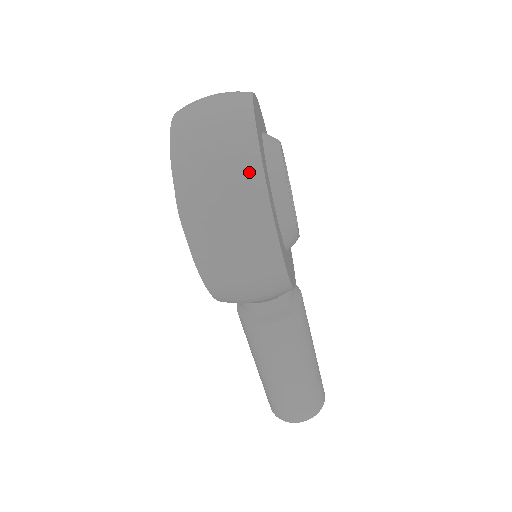
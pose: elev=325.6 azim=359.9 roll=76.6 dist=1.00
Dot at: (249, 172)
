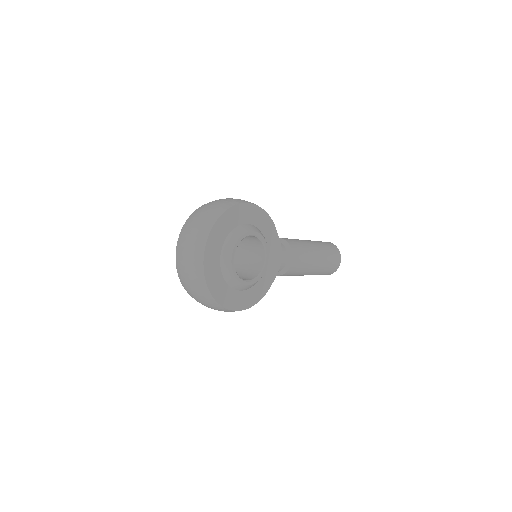
Dot at: (211, 302)
